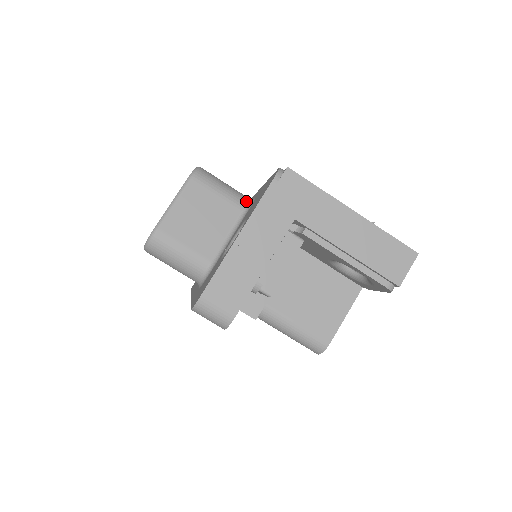
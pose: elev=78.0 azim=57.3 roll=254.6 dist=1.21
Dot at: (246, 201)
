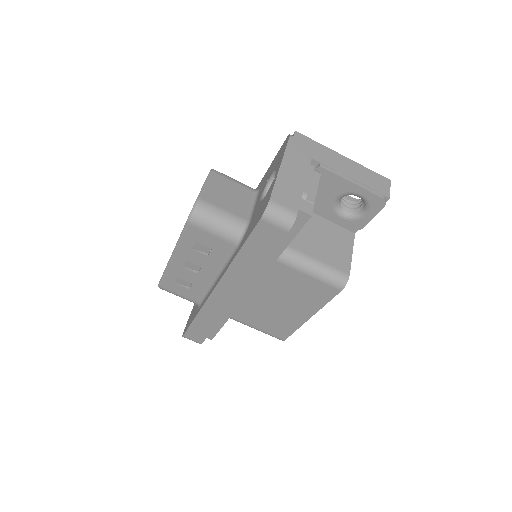
Dot at: (254, 189)
